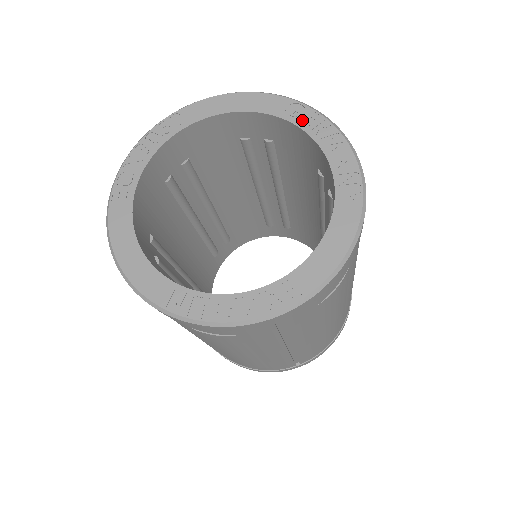
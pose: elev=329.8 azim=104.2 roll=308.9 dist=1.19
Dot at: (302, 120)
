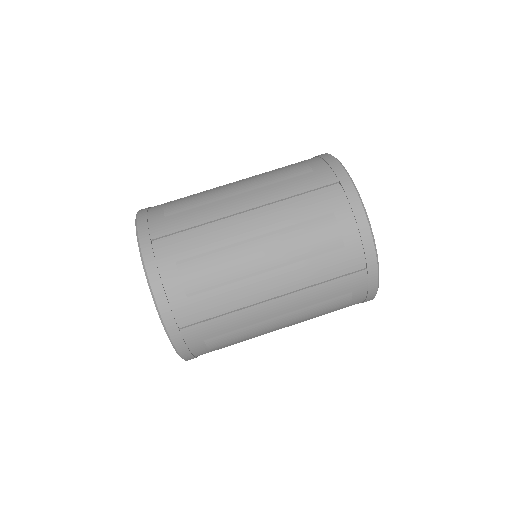
Dot at: occluded
